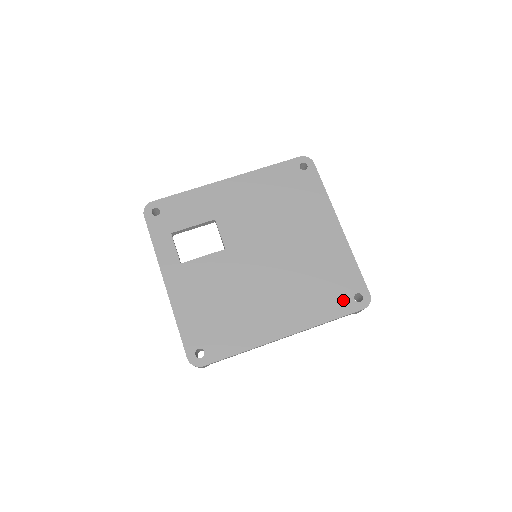
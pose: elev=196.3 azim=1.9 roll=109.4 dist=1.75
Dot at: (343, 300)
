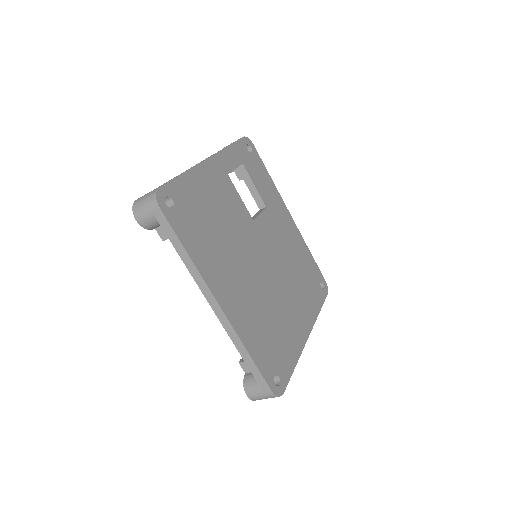
Dot at: (269, 363)
